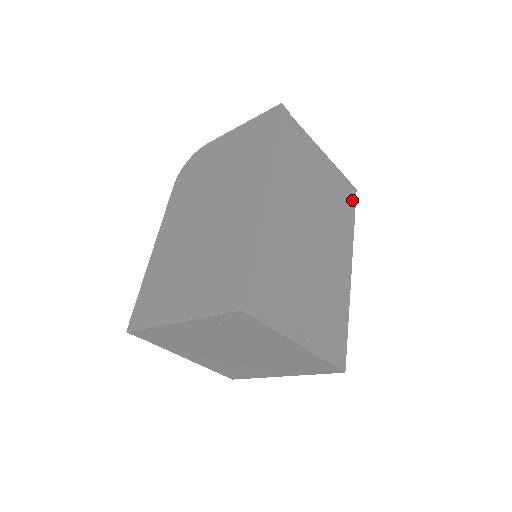
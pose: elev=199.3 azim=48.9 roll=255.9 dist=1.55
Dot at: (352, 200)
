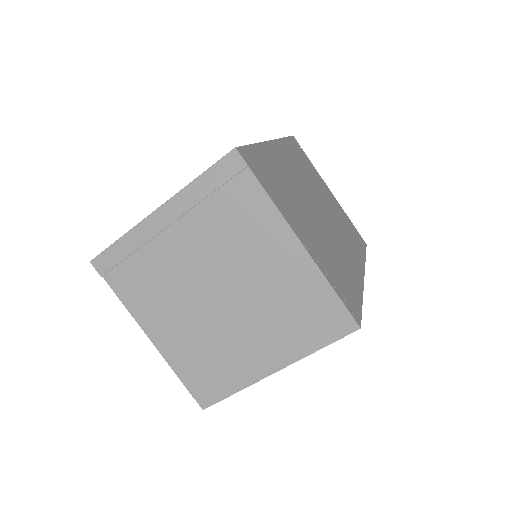
Dot at: (362, 244)
